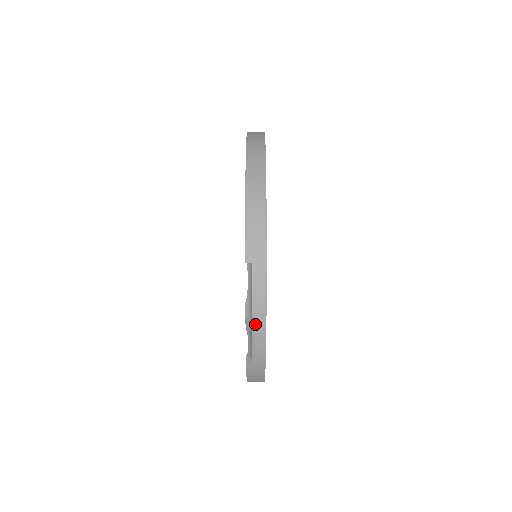
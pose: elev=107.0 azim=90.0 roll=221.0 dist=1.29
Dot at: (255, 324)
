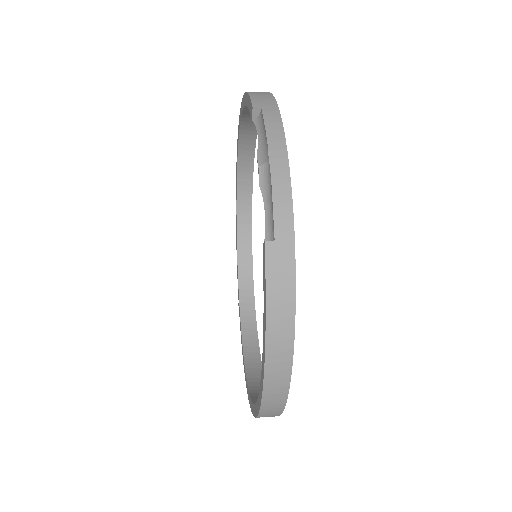
Dot at: (273, 161)
